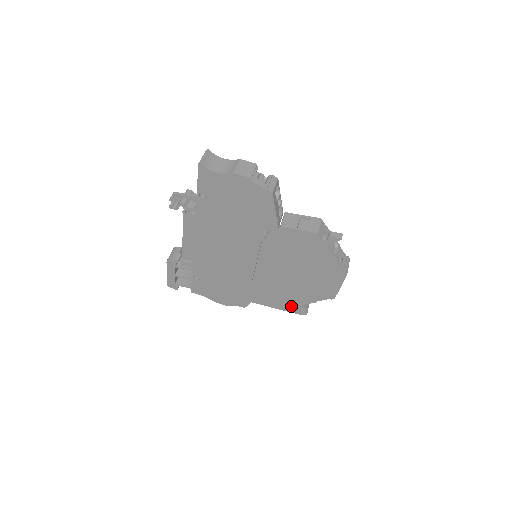
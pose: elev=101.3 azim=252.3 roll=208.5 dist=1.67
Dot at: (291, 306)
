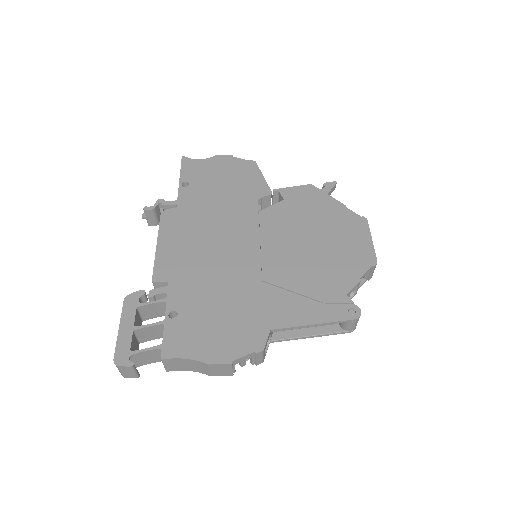
Dot at: (332, 307)
